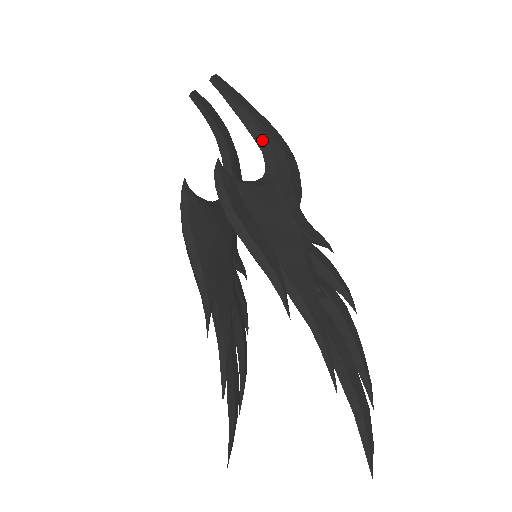
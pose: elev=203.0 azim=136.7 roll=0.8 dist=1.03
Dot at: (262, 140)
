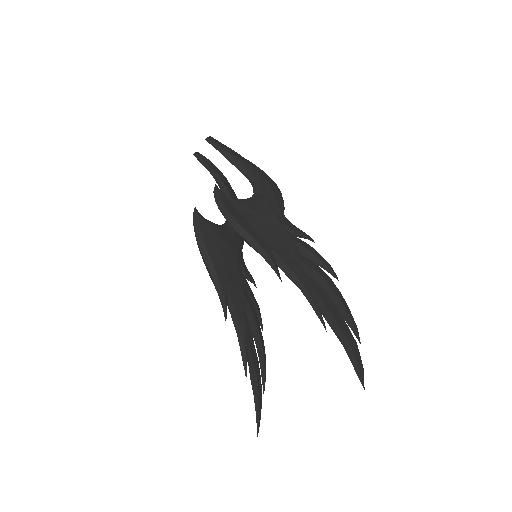
Dot at: (249, 174)
